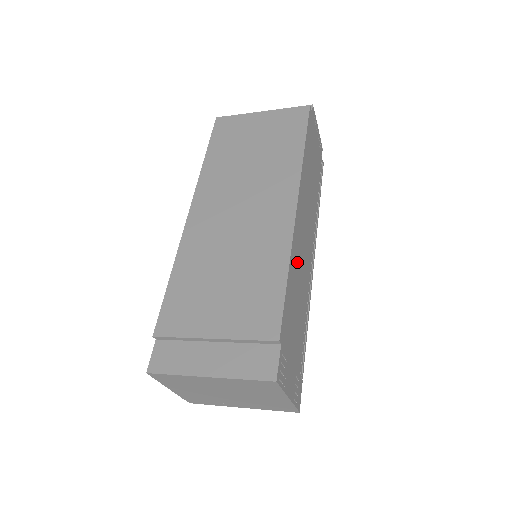
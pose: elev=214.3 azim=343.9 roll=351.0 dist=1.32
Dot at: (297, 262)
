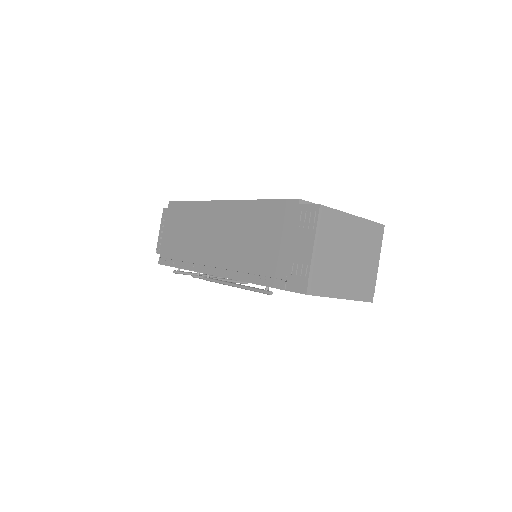
Dot at: occluded
